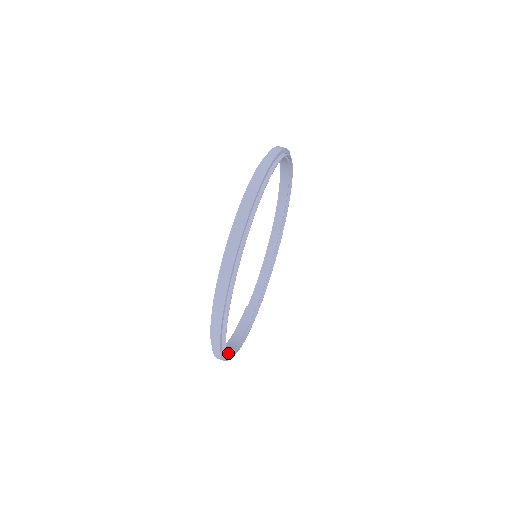
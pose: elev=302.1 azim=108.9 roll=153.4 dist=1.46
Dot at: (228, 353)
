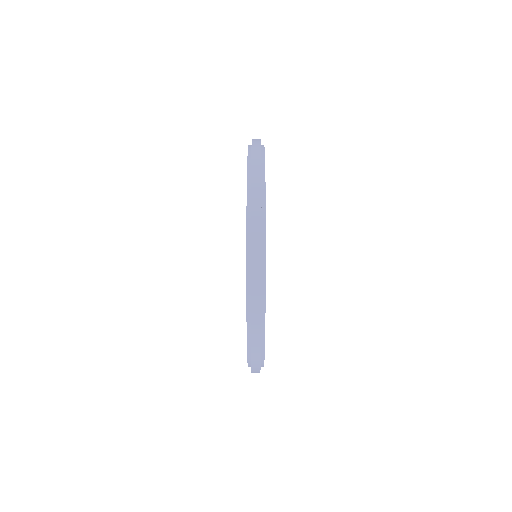
Dot at: occluded
